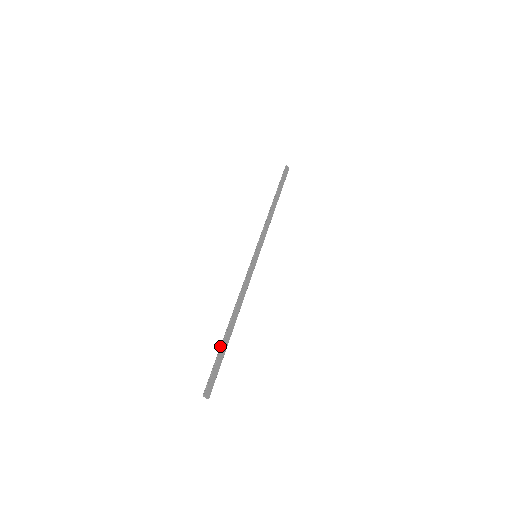
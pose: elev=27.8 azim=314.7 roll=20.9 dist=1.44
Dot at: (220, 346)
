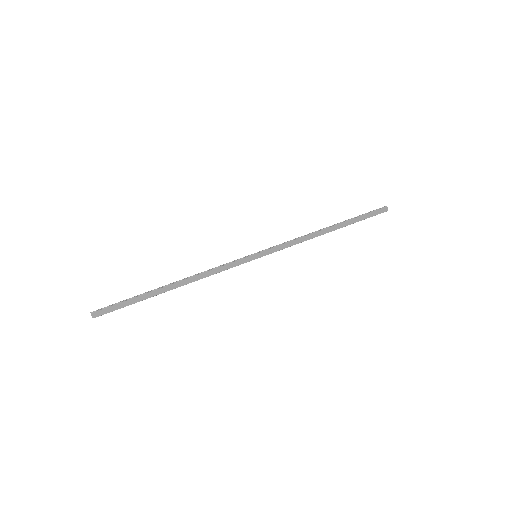
Dot at: (143, 293)
